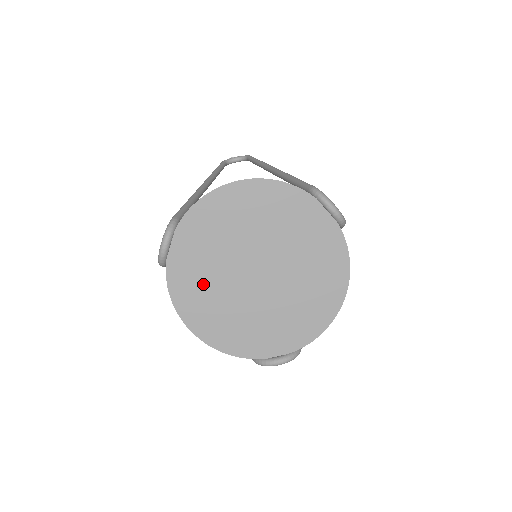
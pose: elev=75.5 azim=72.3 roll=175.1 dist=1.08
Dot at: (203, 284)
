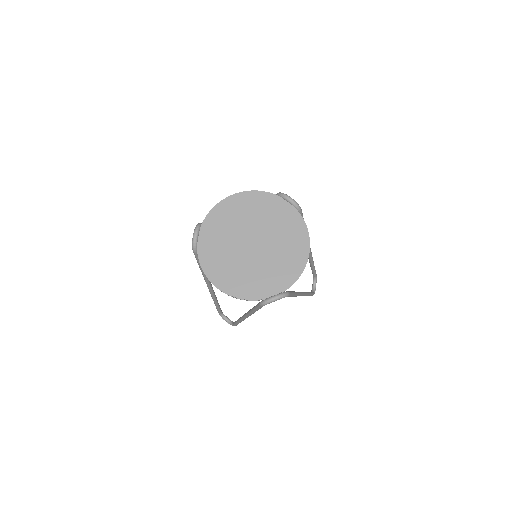
Dot at: (220, 256)
